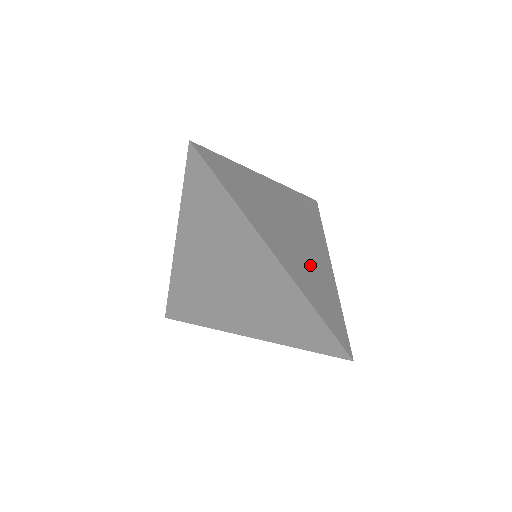
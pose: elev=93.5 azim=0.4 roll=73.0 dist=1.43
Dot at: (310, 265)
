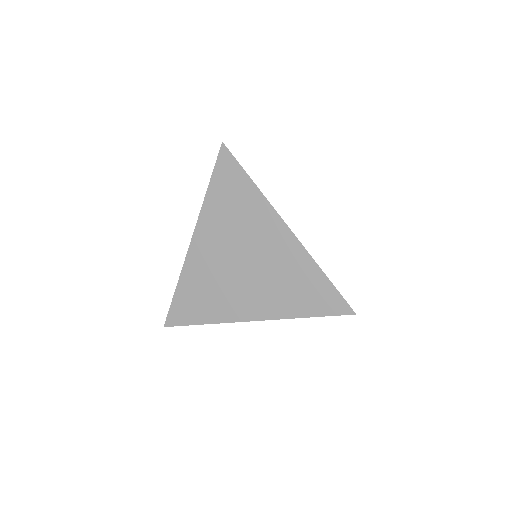
Dot at: occluded
